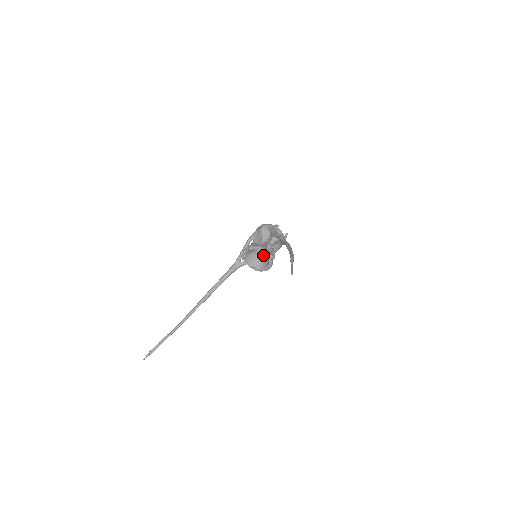
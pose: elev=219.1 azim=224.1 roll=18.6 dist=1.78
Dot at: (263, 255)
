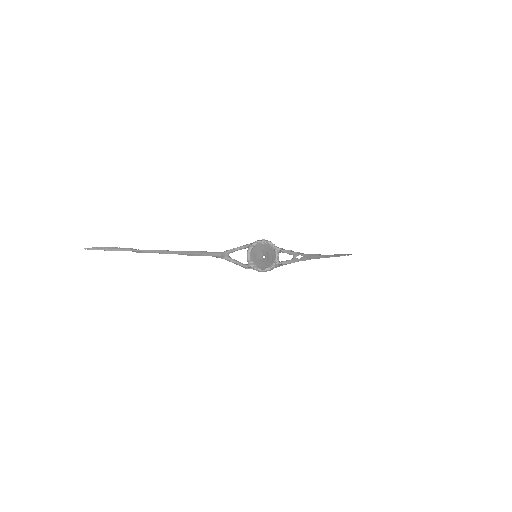
Dot at: (262, 260)
